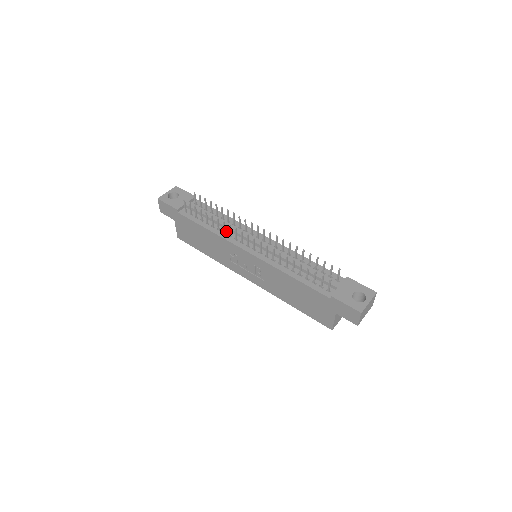
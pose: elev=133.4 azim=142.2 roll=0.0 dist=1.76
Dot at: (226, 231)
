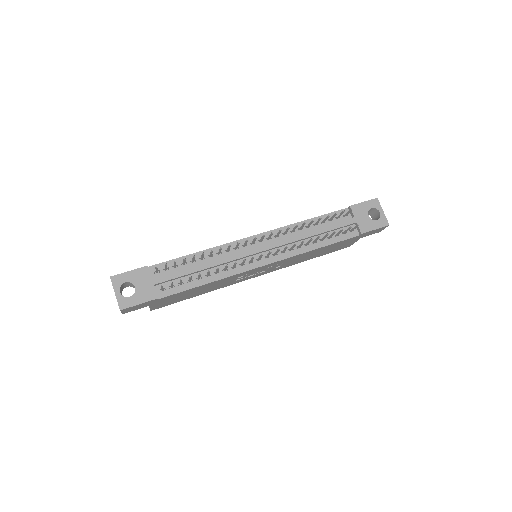
Dot at: (224, 267)
